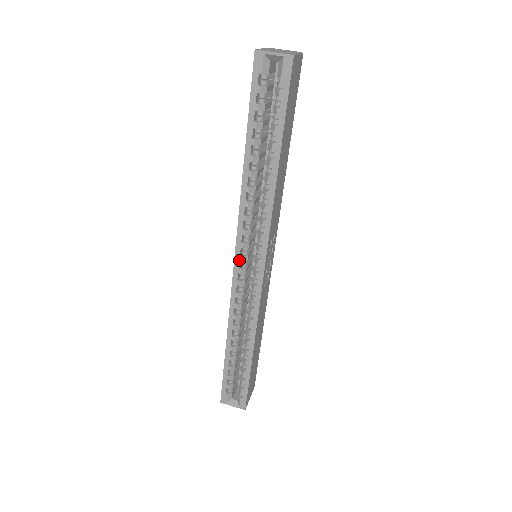
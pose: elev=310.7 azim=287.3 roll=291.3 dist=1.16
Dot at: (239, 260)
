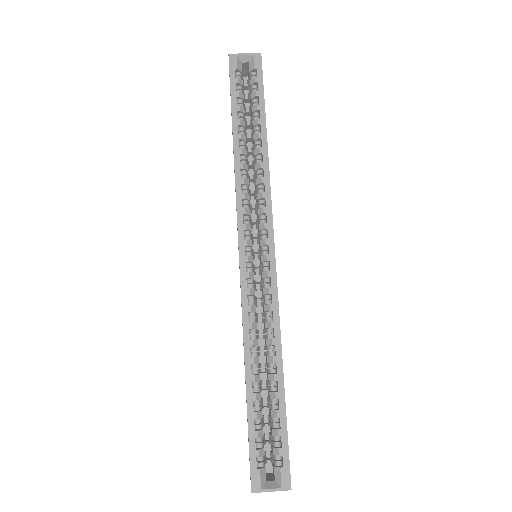
Dot at: (244, 245)
